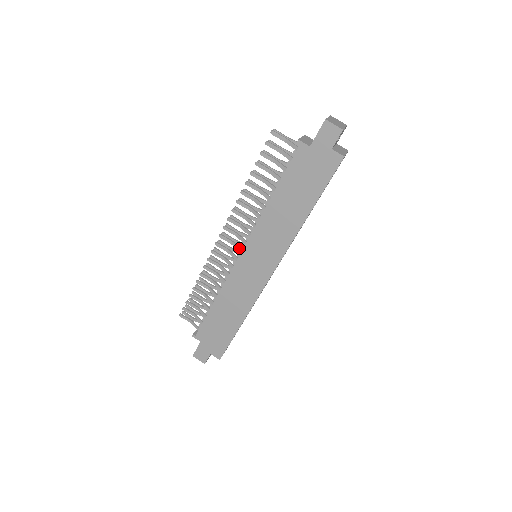
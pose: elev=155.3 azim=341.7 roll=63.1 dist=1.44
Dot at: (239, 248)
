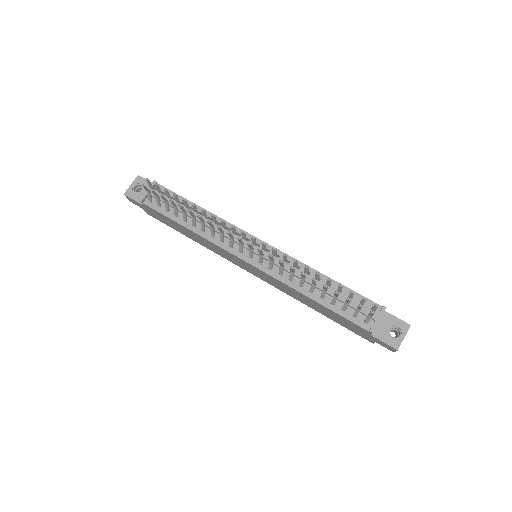
Dot at: (251, 256)
